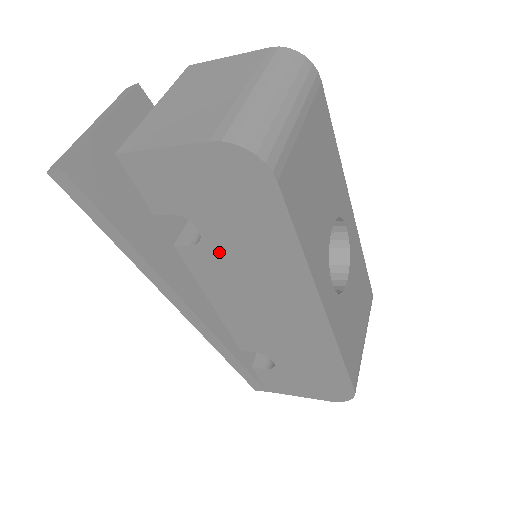
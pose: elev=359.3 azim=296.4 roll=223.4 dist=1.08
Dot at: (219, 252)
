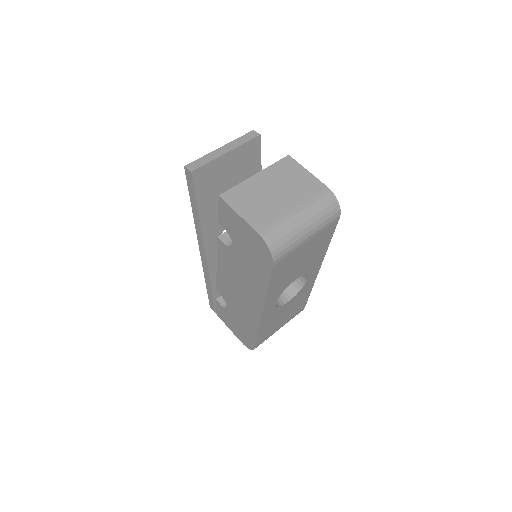
Dot at: (235, 257)
